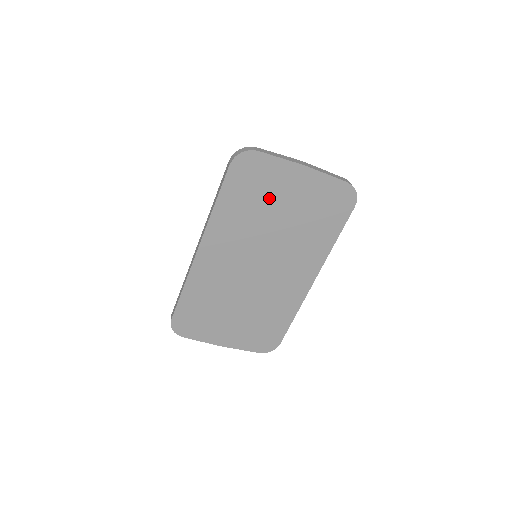
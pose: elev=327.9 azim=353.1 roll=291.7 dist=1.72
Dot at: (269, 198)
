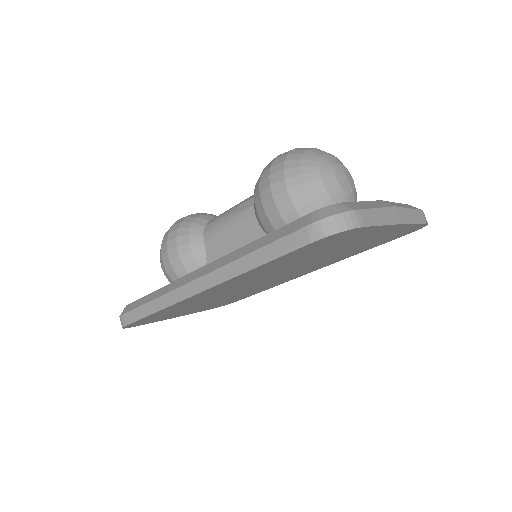
Dot at: (330, 249)
